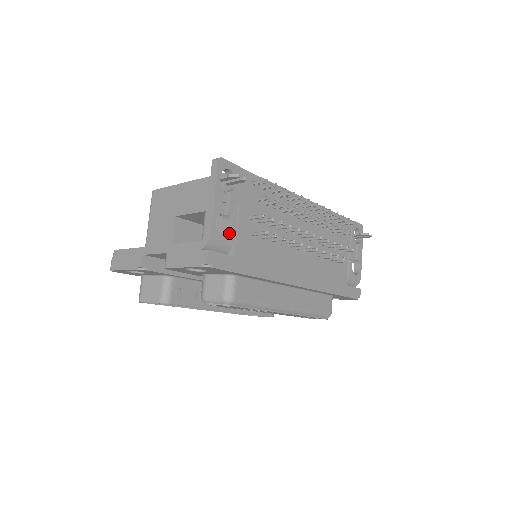
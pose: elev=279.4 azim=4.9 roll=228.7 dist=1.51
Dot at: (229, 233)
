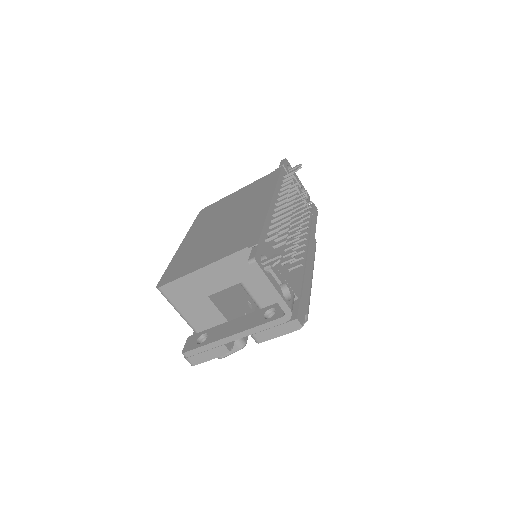
Dot at: (290, 292)
